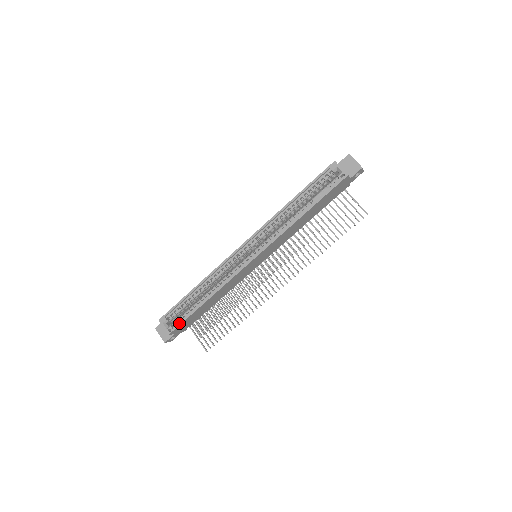
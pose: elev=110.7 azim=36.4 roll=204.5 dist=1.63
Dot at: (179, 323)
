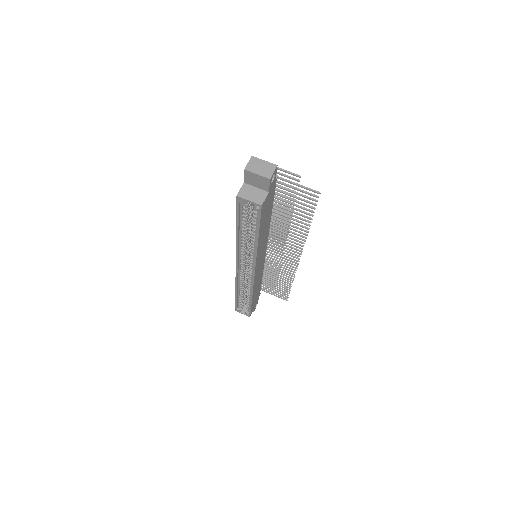
Dot at: (249, 312)
